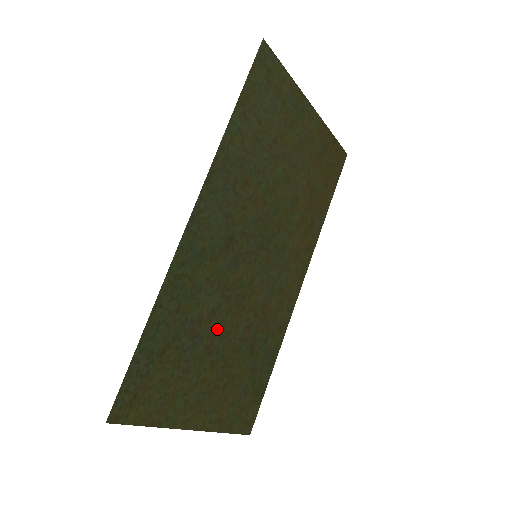
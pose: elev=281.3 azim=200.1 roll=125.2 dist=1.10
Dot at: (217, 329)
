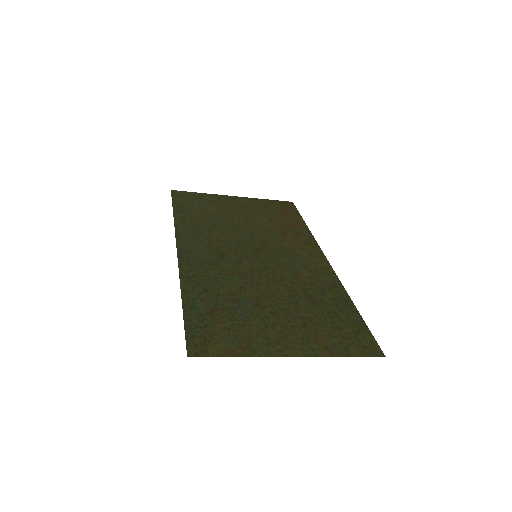
Dot at: (256, 295)
